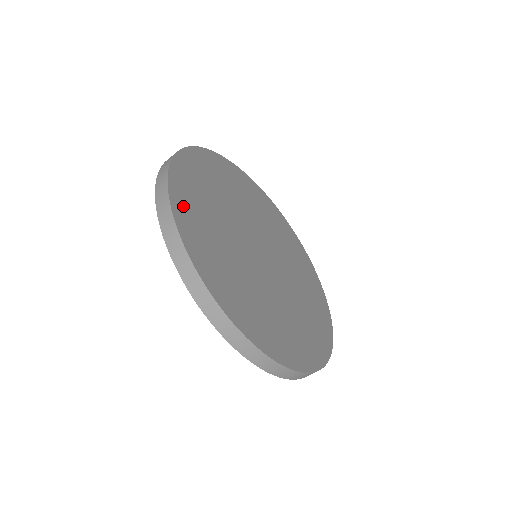
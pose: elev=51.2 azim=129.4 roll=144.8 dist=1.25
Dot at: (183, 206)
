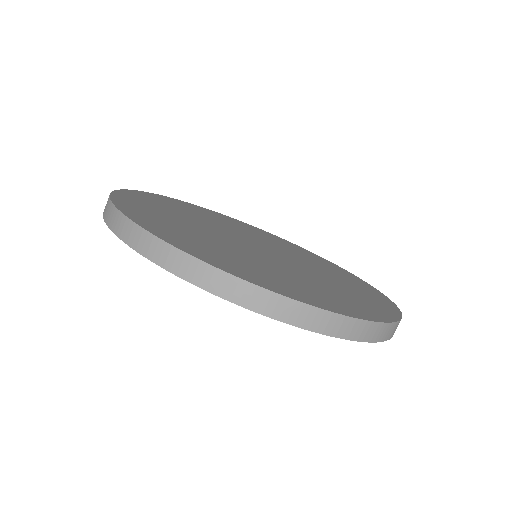
Dot at: (132, 206)
